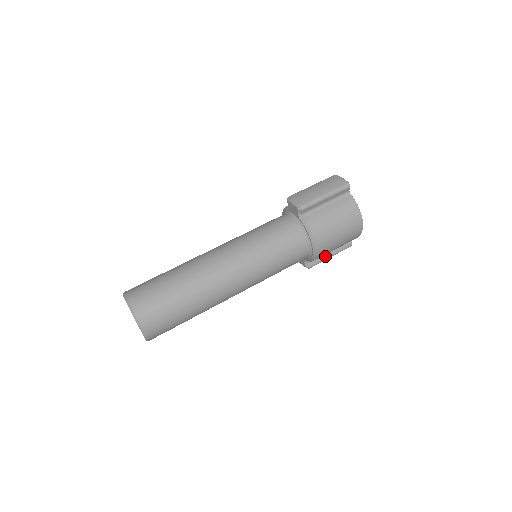
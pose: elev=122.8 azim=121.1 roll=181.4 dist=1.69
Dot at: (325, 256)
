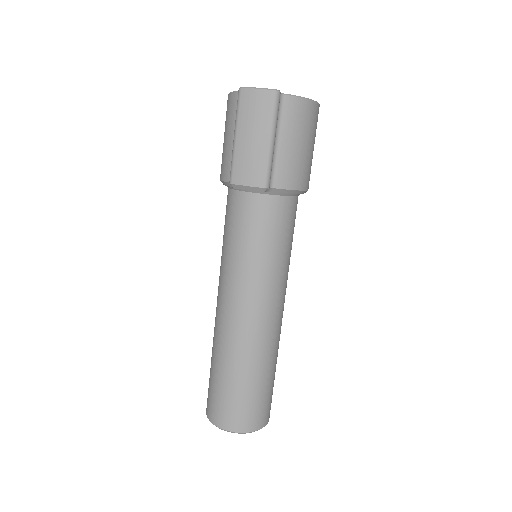
Dot at: occluded
